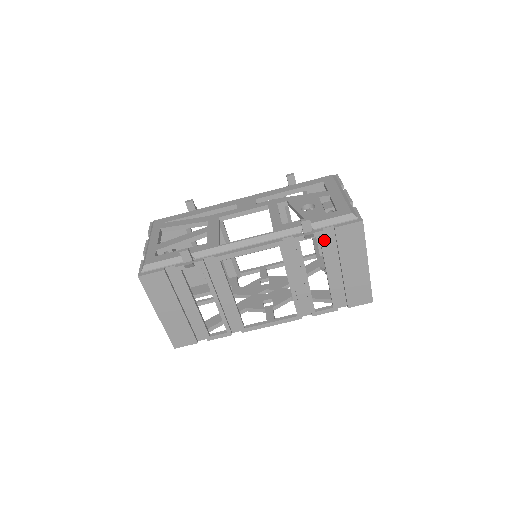
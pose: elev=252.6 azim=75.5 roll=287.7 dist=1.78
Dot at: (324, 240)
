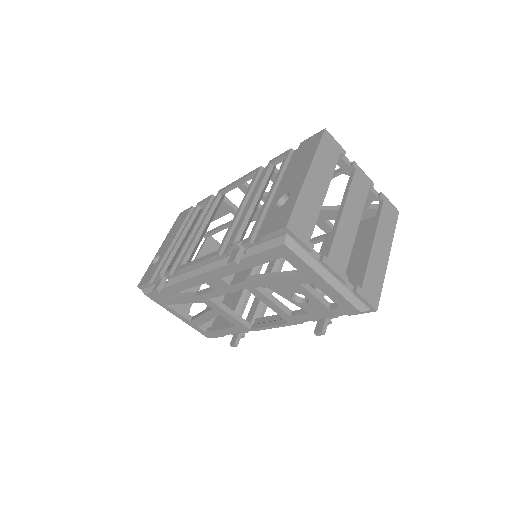
Dot at: occluded
